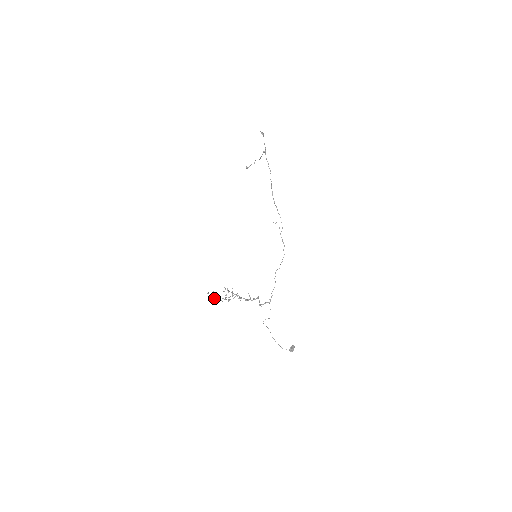
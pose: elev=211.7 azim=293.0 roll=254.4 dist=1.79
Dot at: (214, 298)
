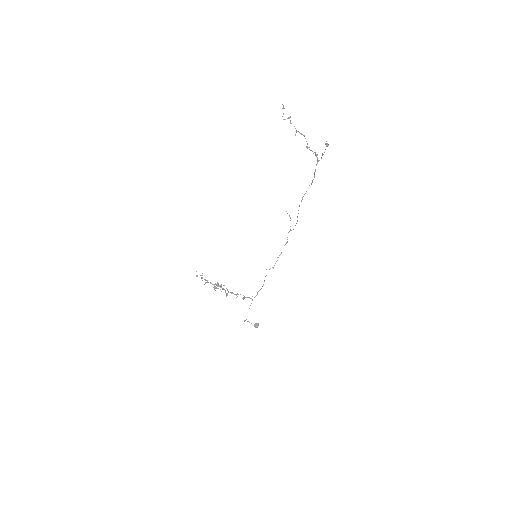
Dot at: occluded
